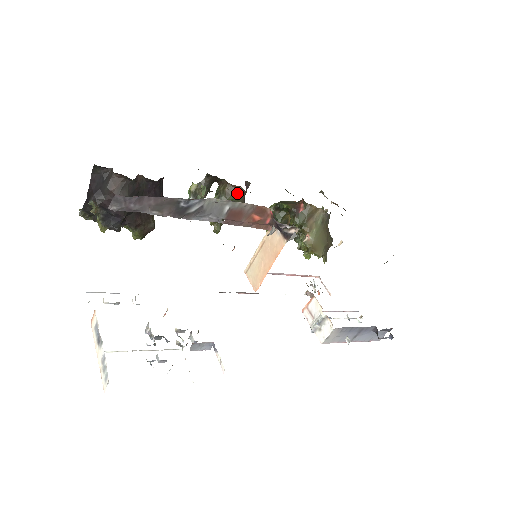
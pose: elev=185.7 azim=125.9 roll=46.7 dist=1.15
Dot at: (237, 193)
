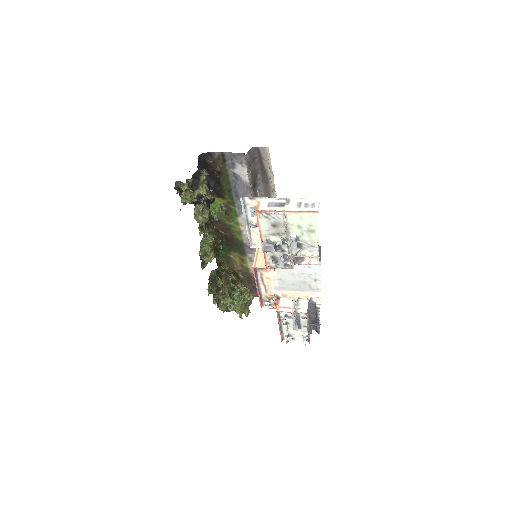
Dot at: (220, 233)
